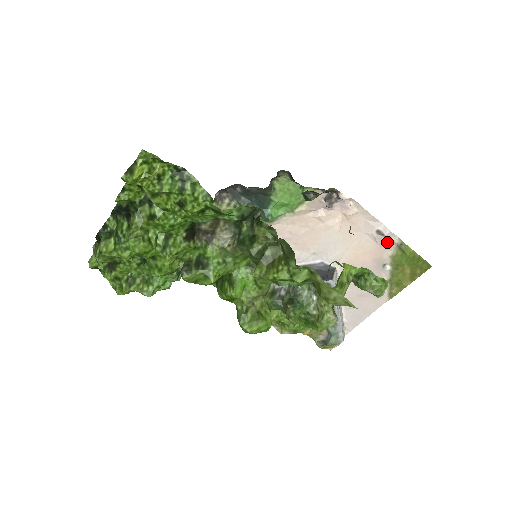
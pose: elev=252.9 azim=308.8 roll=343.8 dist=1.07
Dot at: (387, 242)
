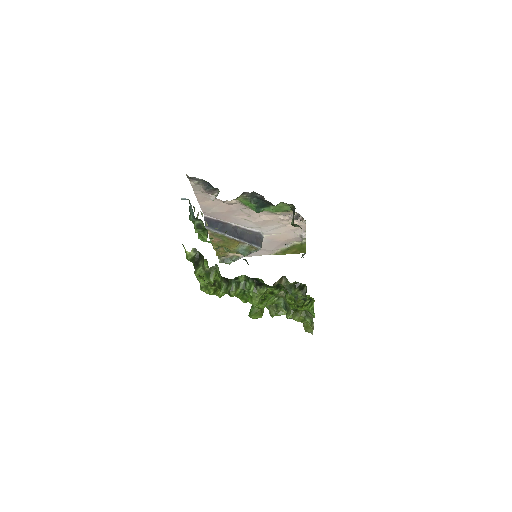
Dot at: (299, 240)
